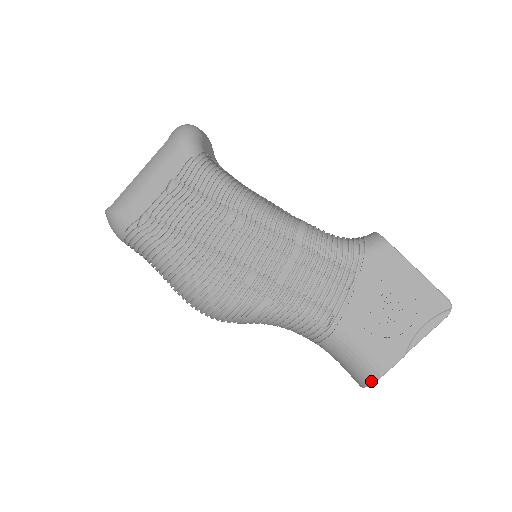
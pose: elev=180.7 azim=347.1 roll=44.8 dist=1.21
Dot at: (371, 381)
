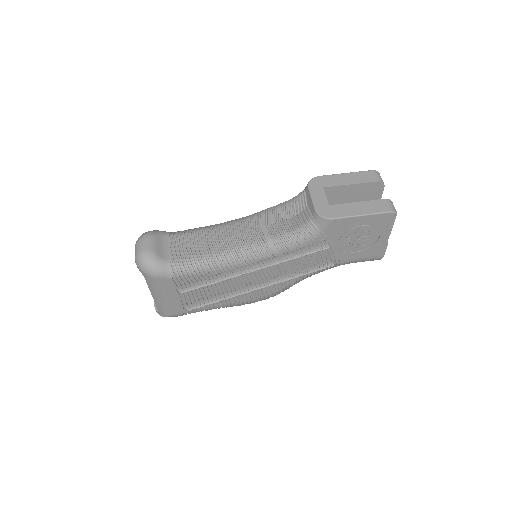
Dot at: occluded
